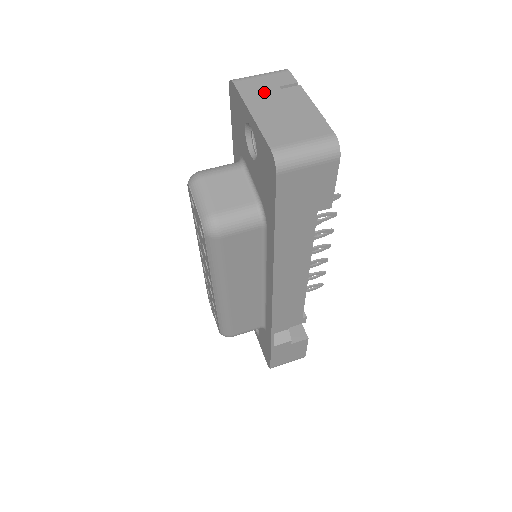
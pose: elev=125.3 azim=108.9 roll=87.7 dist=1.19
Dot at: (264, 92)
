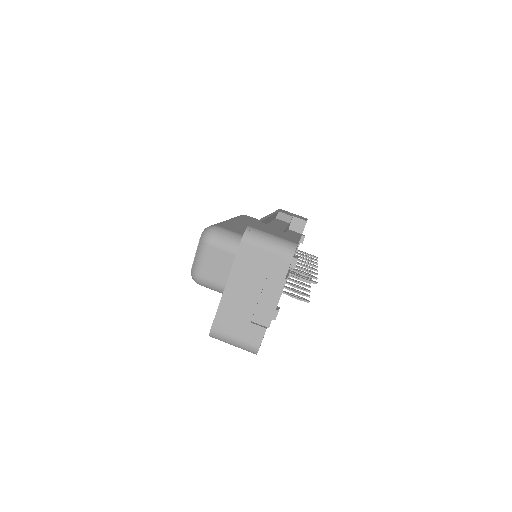
Dot at: (252, 271)
